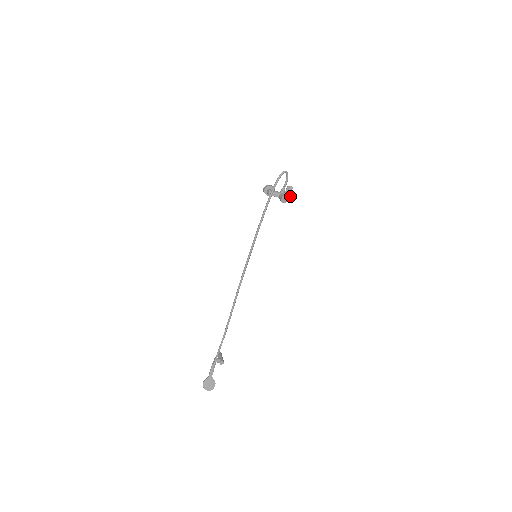
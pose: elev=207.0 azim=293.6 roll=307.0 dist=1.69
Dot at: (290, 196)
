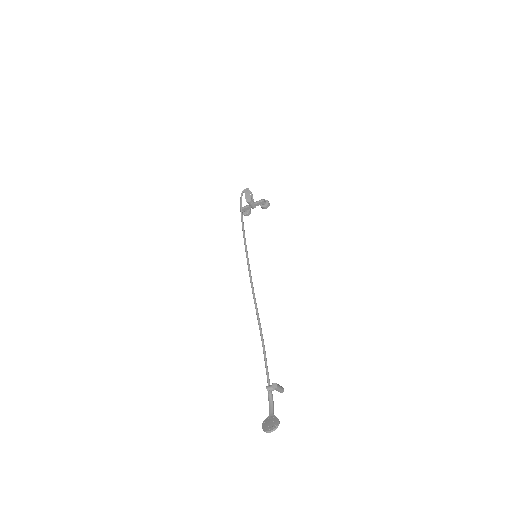
Dot at: (259, 200)
